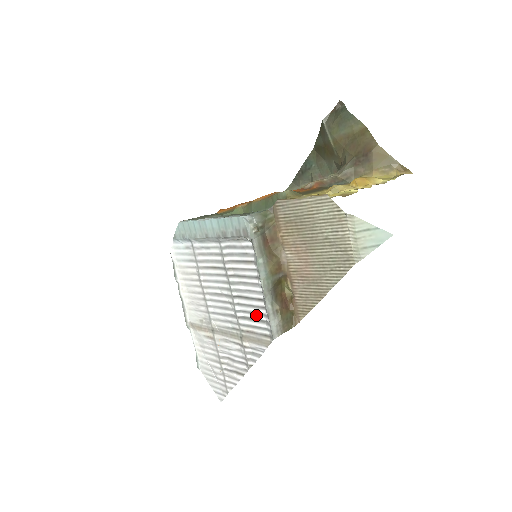
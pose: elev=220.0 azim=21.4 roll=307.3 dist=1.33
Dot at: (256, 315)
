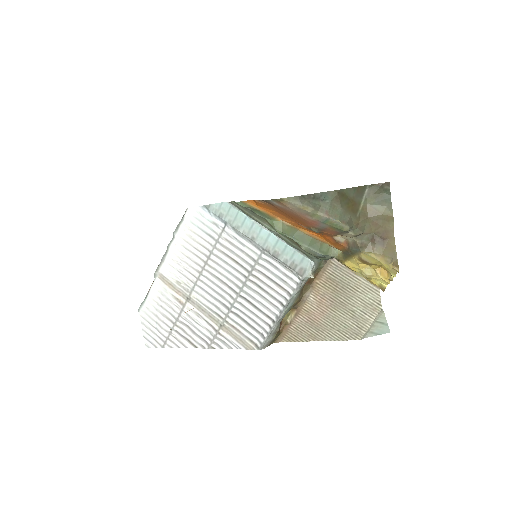
Dot at: (254, 323)
